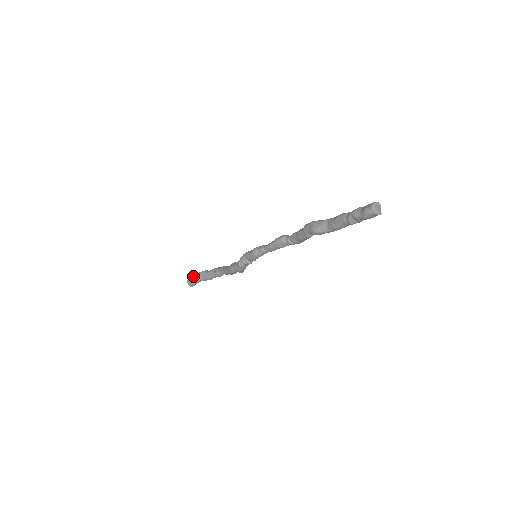
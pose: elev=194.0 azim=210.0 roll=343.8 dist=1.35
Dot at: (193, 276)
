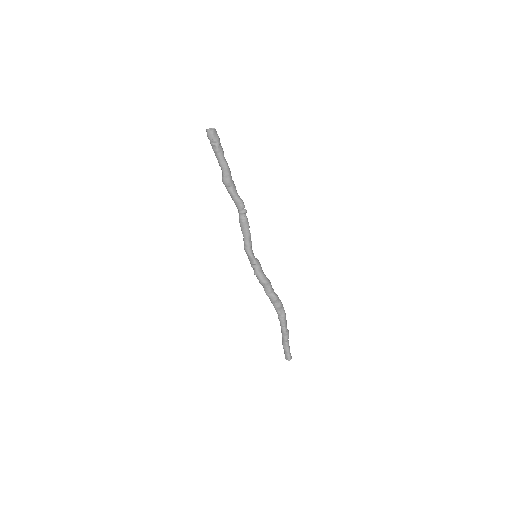
Dot at: occluded
